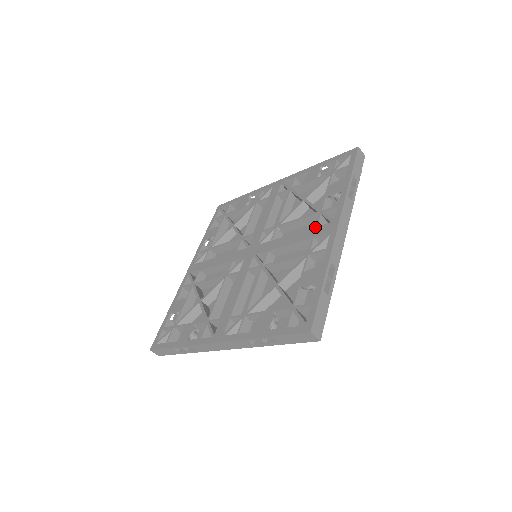
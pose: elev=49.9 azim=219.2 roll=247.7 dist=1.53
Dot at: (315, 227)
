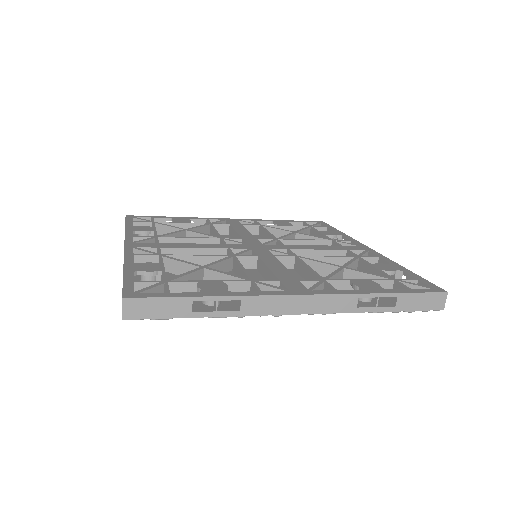
Dot at: (297, 279)
